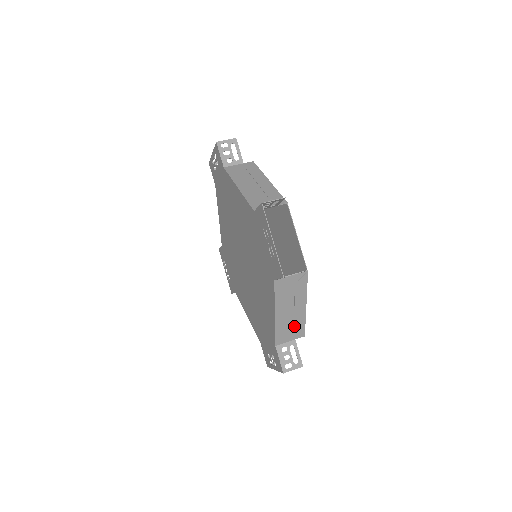
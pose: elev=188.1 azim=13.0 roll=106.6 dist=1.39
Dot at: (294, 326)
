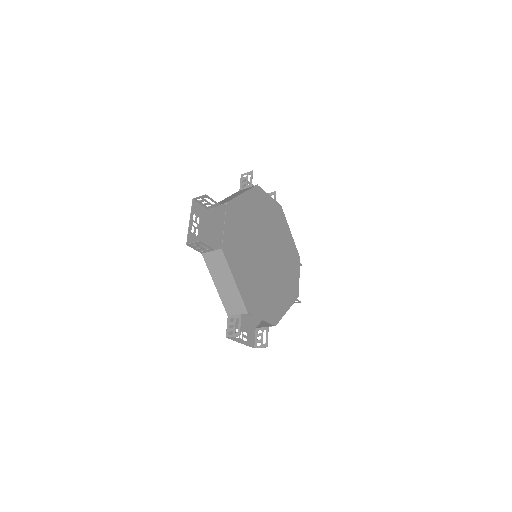
Dot at: (234, 300)
